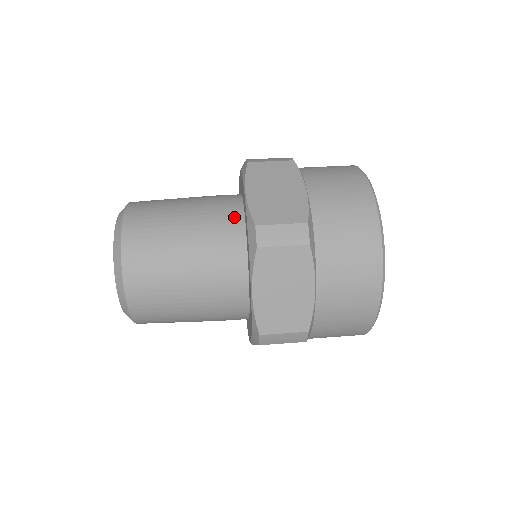
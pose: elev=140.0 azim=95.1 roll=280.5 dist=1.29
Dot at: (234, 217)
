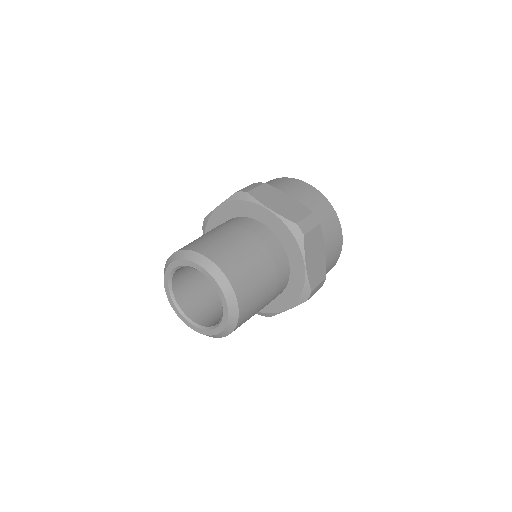
Dot at: (262, 229)
